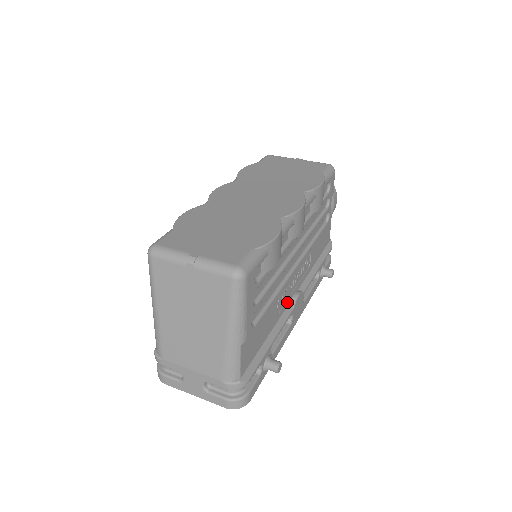
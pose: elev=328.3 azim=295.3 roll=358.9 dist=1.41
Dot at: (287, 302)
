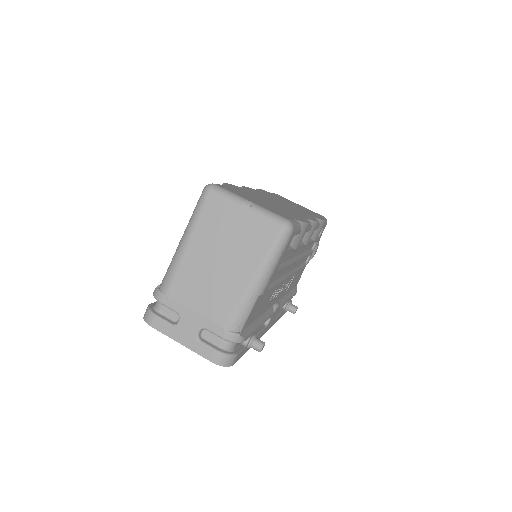
Dot at: (273, 303)
